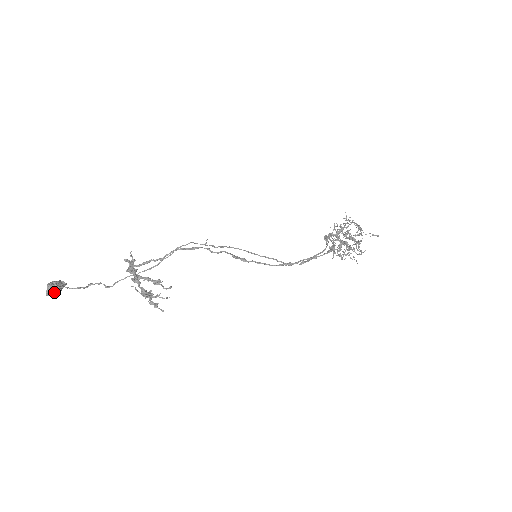
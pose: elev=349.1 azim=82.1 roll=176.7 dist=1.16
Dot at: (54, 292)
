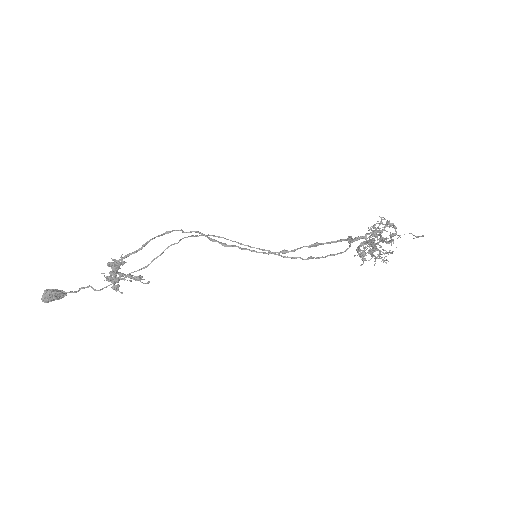
Dot at: (50, 298)
